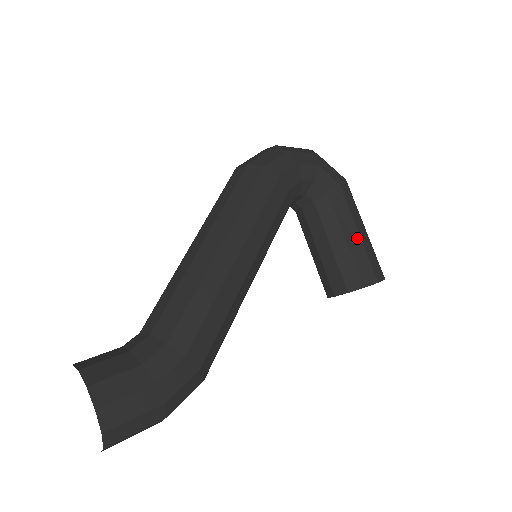
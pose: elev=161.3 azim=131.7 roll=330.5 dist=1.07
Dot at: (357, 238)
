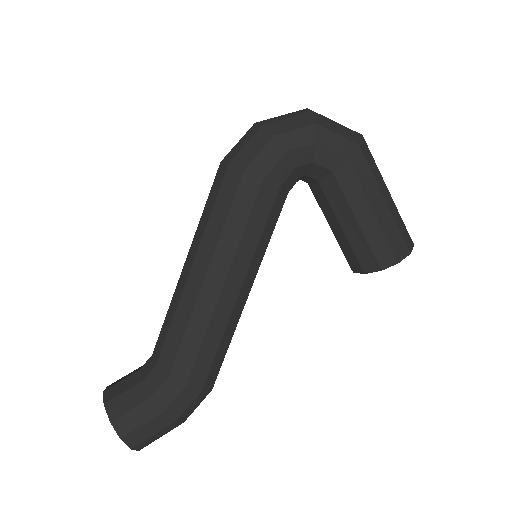
Dot at: (372, 218)
